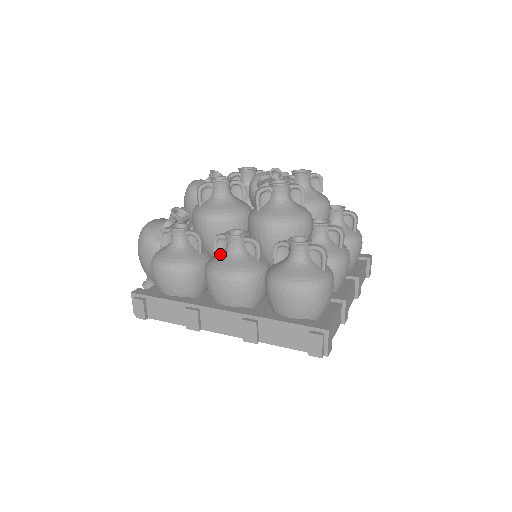
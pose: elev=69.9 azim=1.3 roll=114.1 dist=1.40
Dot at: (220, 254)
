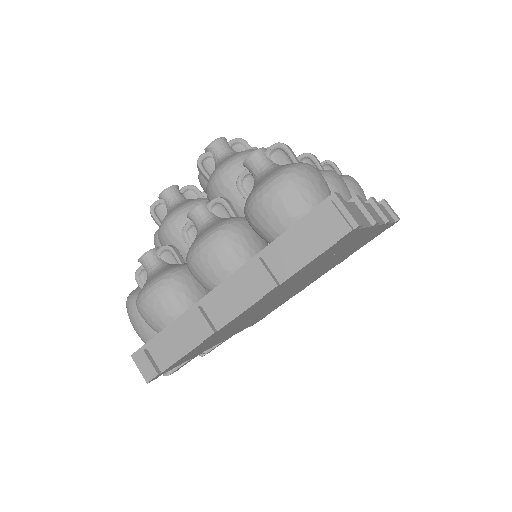
Dot at: occluded
